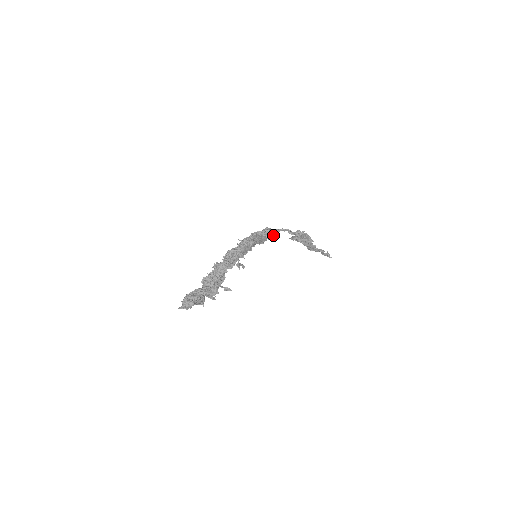
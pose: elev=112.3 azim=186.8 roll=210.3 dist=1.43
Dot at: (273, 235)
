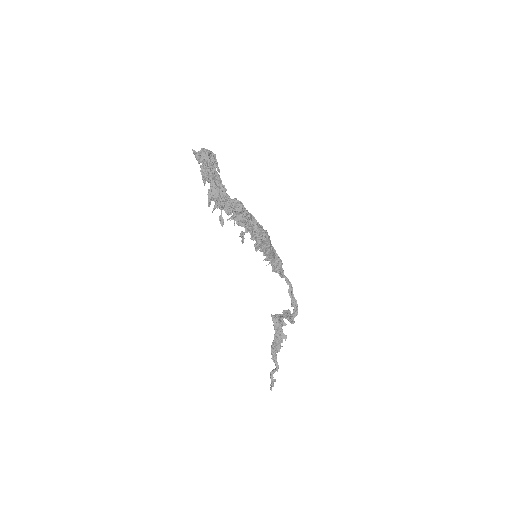
Dot at: (279, 271)
